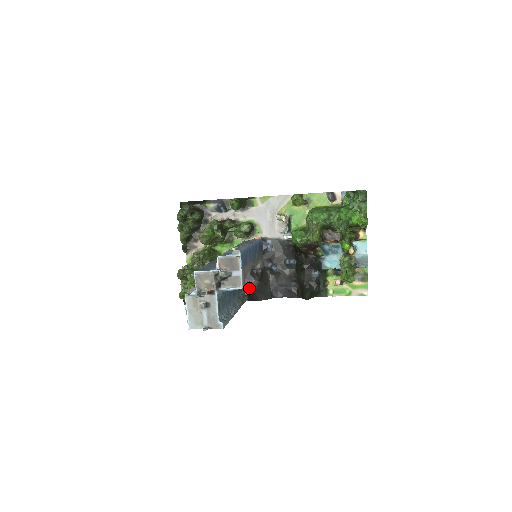
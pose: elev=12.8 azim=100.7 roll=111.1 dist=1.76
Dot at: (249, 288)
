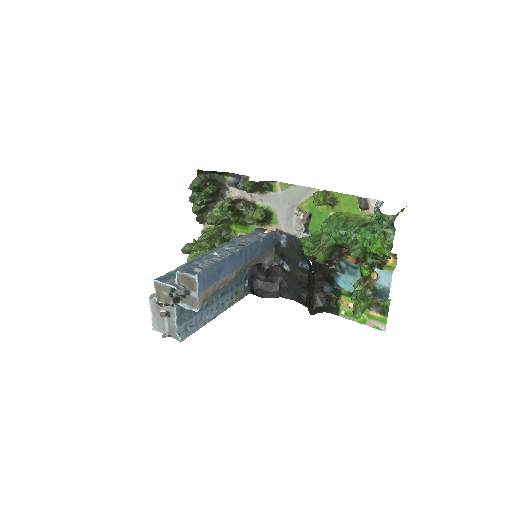
Dot at: (253, 282)
